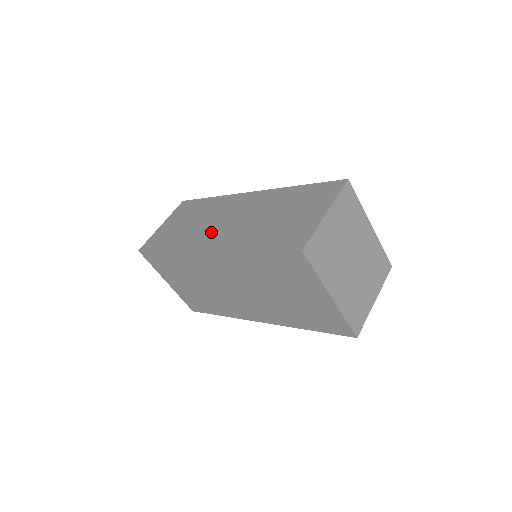
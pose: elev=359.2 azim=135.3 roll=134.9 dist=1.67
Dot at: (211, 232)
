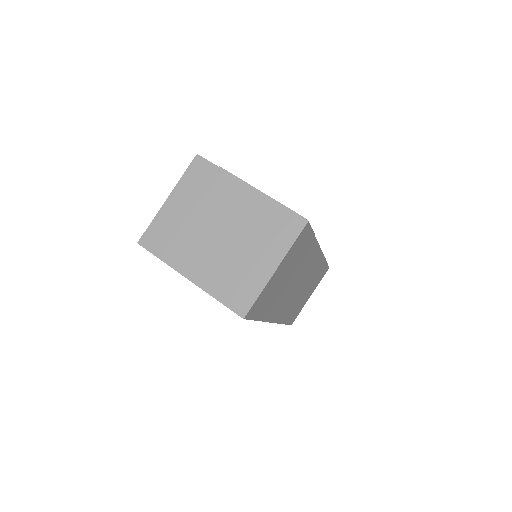
Dot at: occluded
